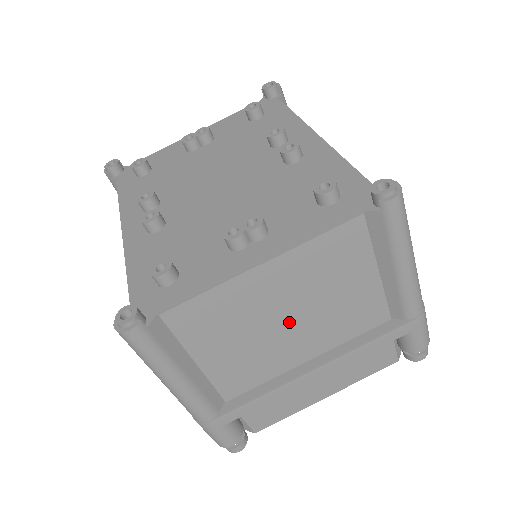
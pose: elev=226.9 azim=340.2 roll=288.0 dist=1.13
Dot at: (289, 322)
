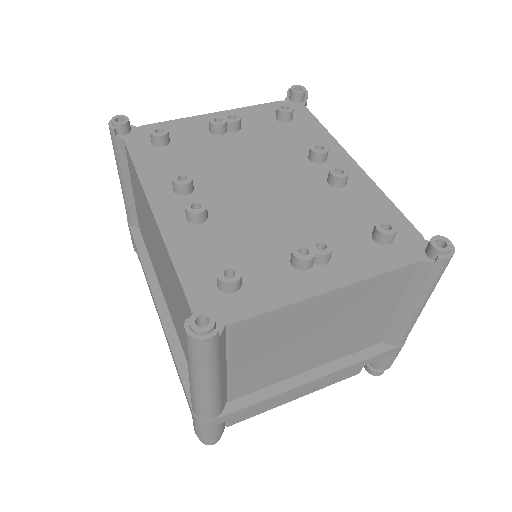
Dot at: (317, 339)
